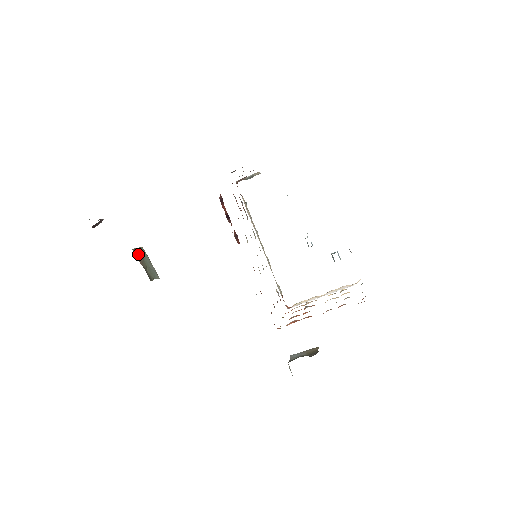
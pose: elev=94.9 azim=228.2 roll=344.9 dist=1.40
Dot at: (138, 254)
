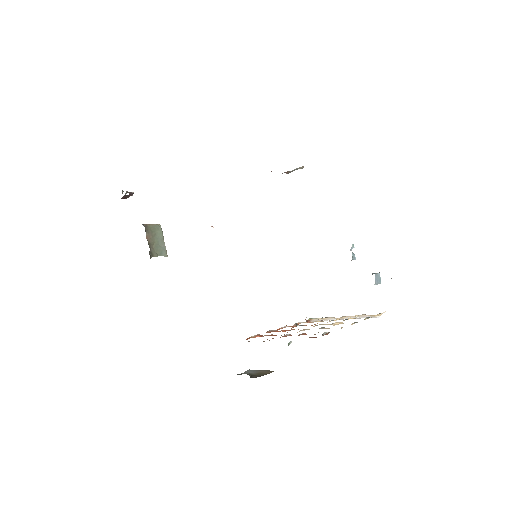
Dot at: (149, 230)
